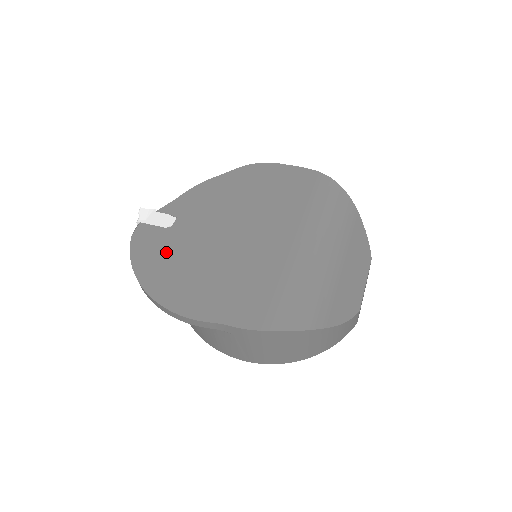
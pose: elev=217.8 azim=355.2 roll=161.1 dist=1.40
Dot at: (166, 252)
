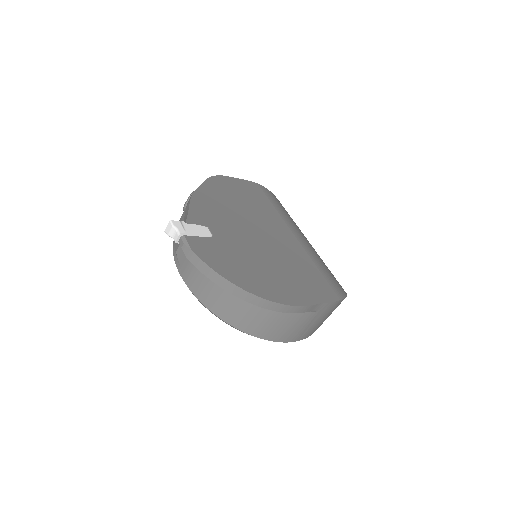
Dot at: (234, 259)
